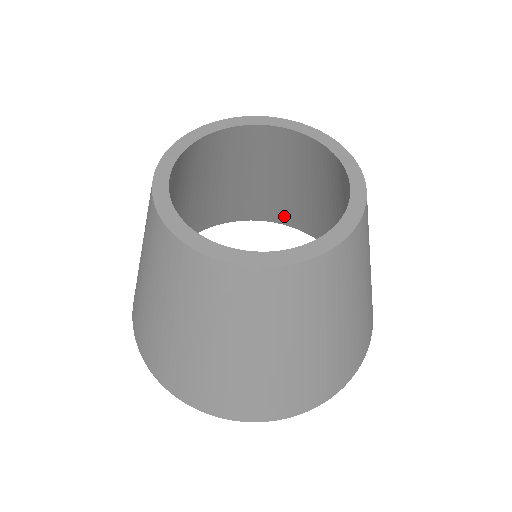
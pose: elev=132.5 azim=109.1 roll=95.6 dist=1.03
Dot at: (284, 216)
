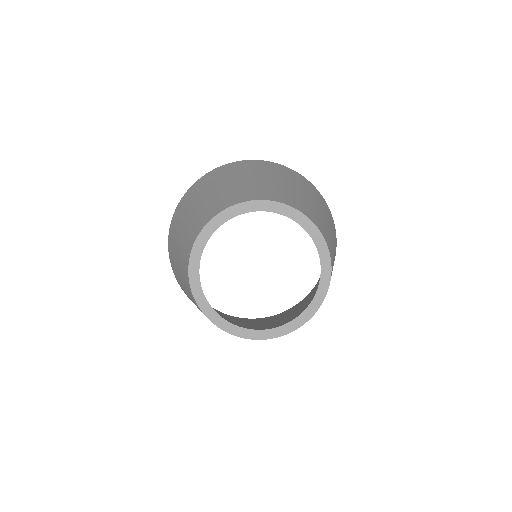
Dot at: occluded
